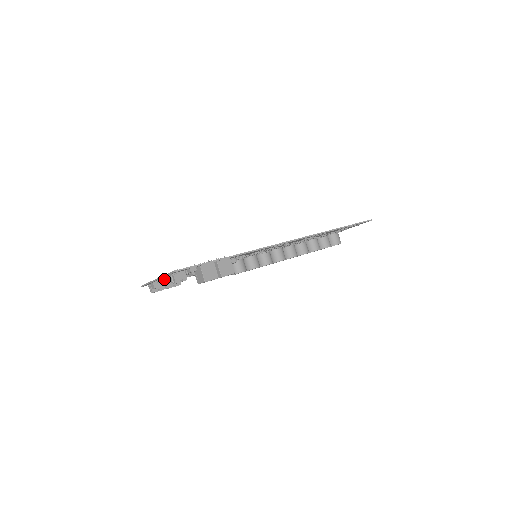
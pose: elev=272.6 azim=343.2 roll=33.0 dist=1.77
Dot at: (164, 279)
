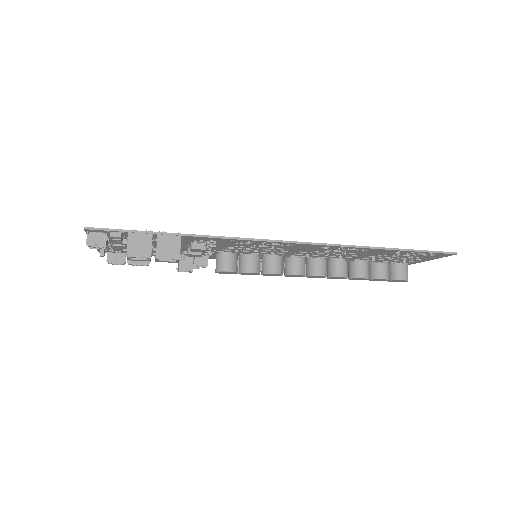
Dot at: (109, 246)
